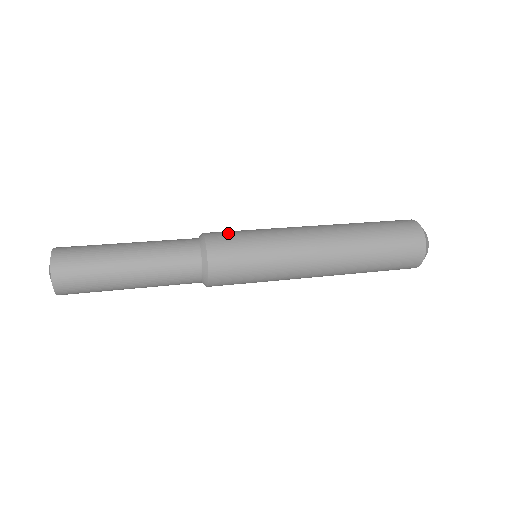
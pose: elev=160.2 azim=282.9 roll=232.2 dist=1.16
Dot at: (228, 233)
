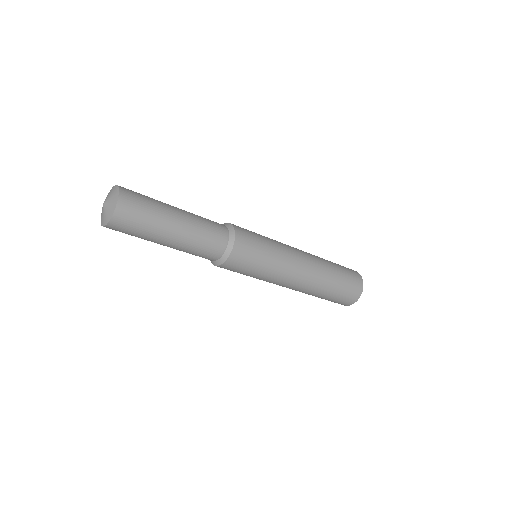
Dot at: (250, 233)
